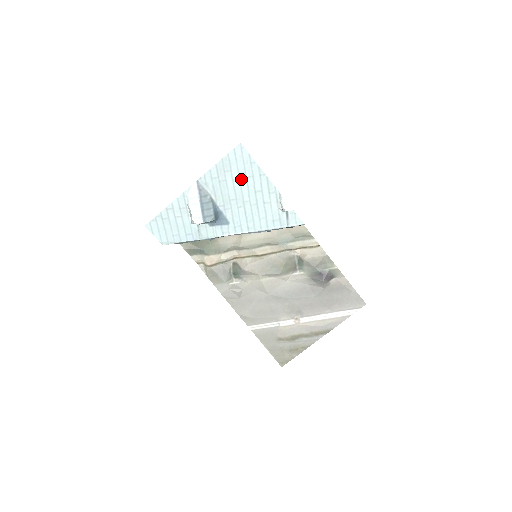
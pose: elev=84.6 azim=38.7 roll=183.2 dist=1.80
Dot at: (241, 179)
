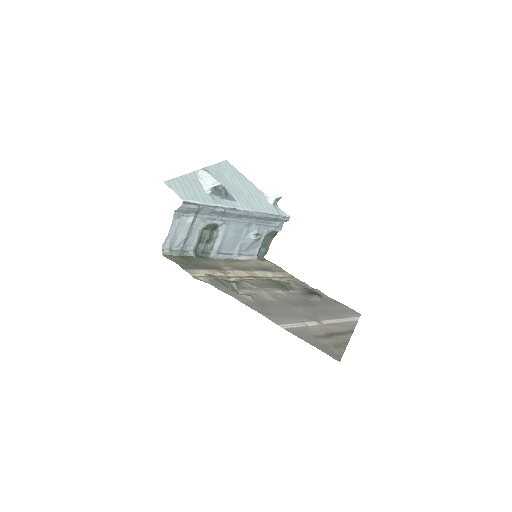
Dot at: (234, 178)
